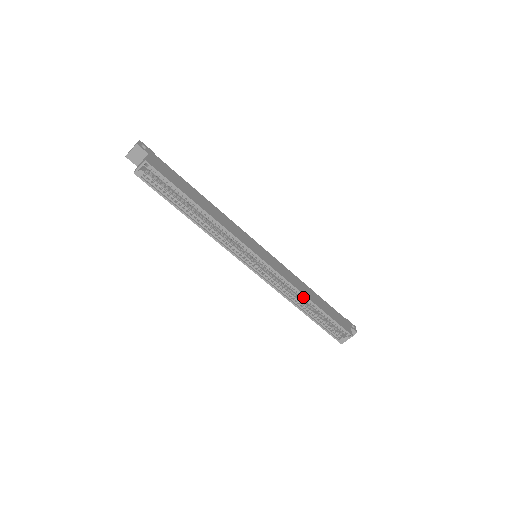
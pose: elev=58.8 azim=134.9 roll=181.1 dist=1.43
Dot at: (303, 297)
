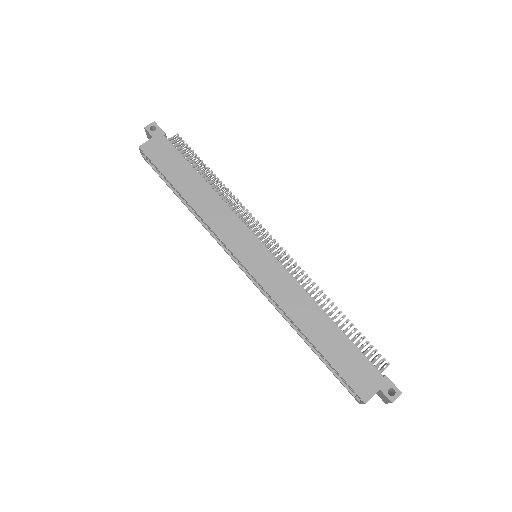
Dot at: (296, 323)
